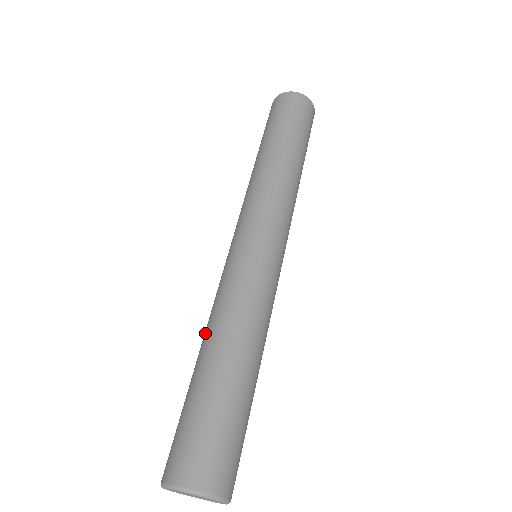
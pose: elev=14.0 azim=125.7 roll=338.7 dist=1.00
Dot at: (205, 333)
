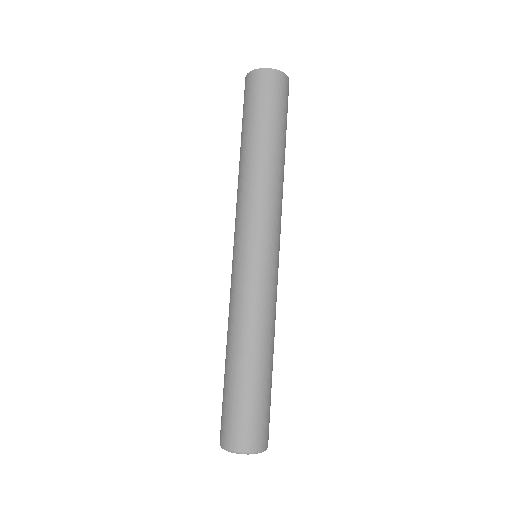
Dot at: (235, 337)
